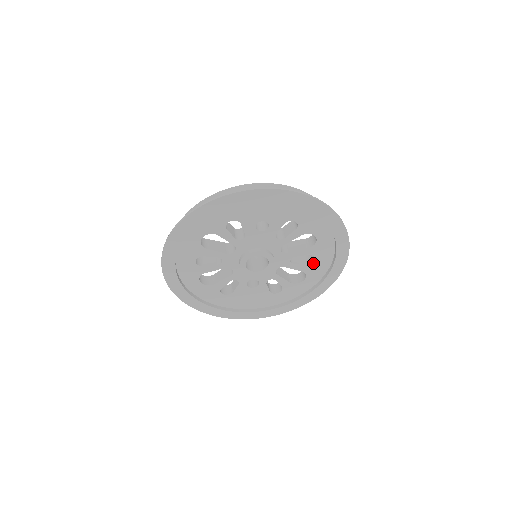
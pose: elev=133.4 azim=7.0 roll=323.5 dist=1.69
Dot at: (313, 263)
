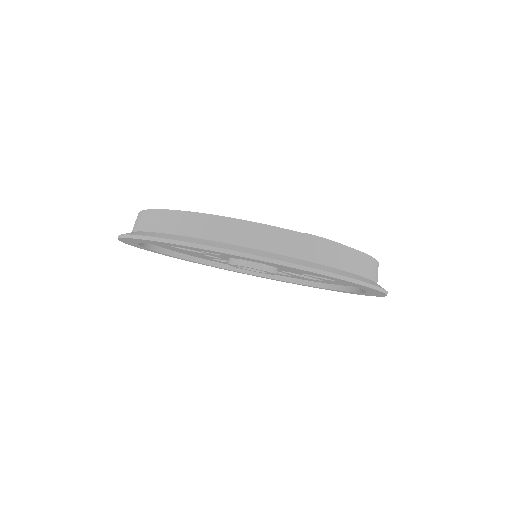
Dot at: (281, 274)
